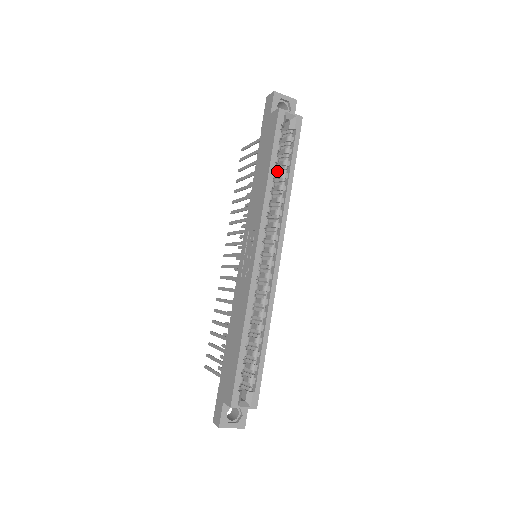
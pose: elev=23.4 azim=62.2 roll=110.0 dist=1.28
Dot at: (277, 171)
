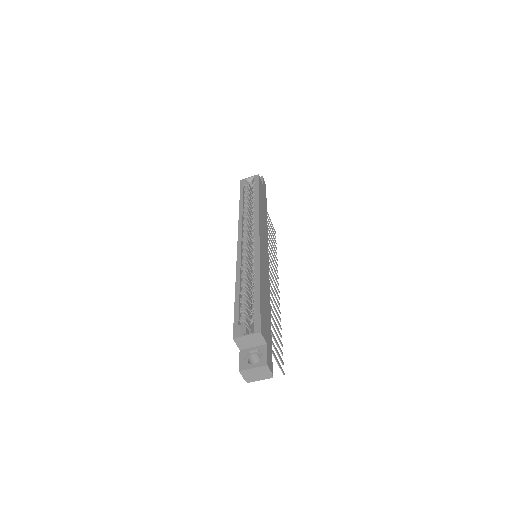
Dot at: occluded
